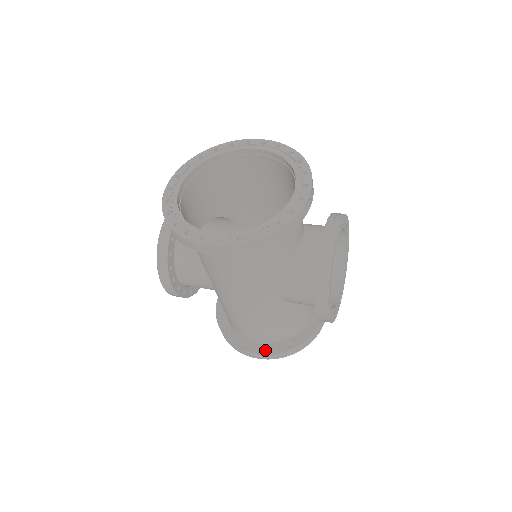
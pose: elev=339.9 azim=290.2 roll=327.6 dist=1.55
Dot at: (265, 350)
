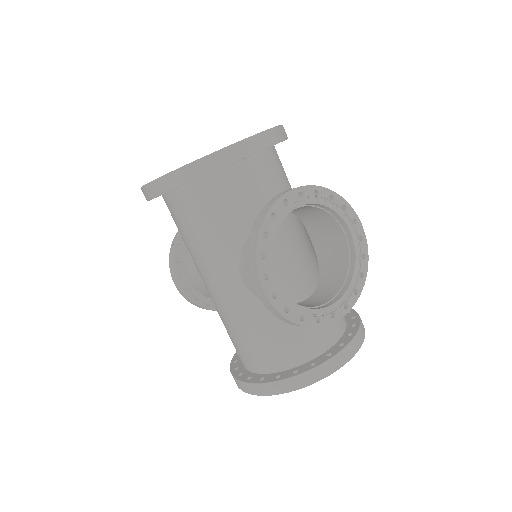
Dot at: (251, 379)
